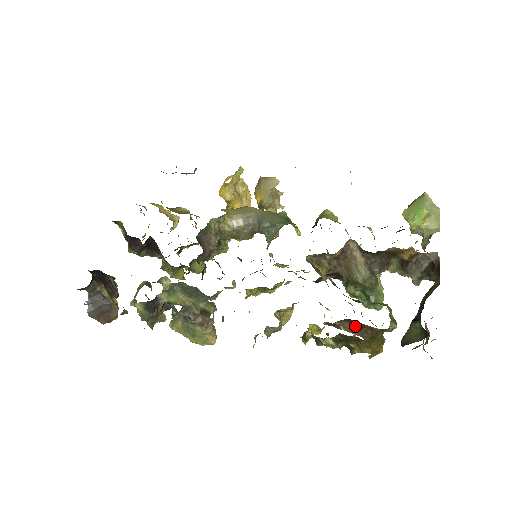
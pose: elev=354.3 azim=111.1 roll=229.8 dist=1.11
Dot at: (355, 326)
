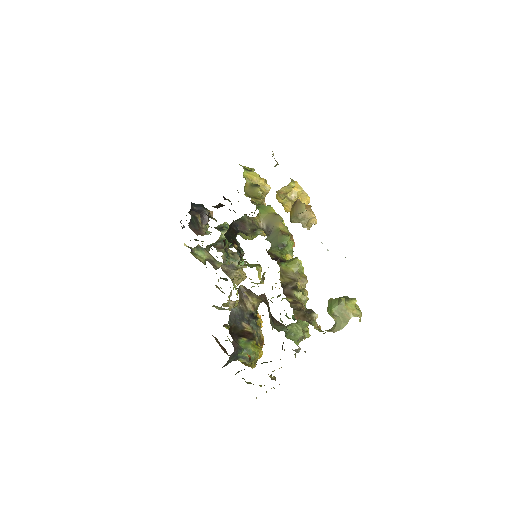
Dot at: occluded
